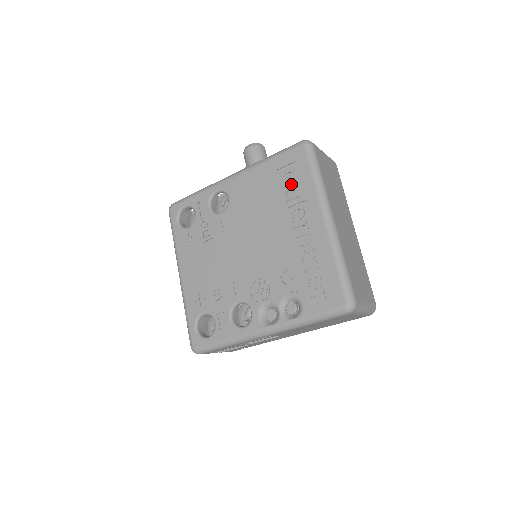
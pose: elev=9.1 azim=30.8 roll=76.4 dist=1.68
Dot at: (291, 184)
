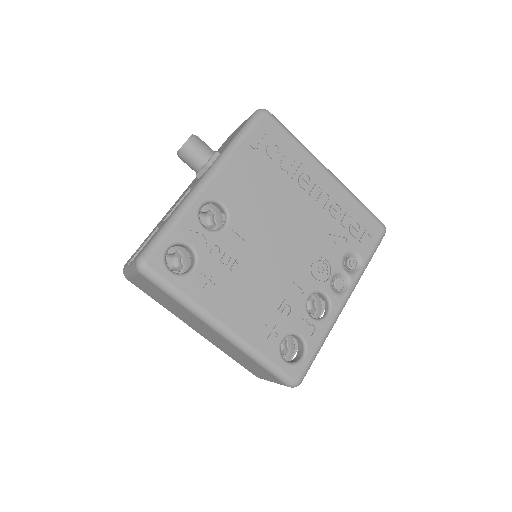
Dot at: (281, 156)
